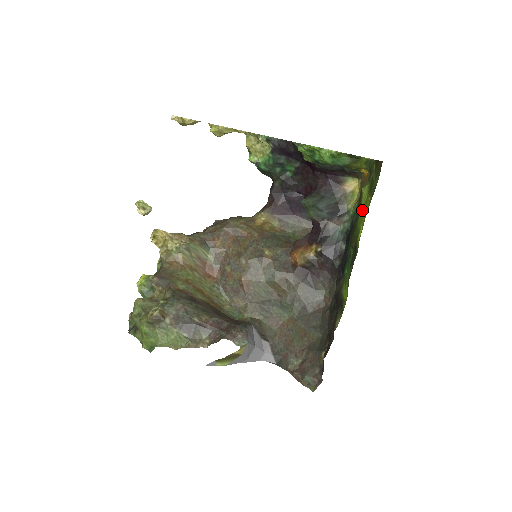
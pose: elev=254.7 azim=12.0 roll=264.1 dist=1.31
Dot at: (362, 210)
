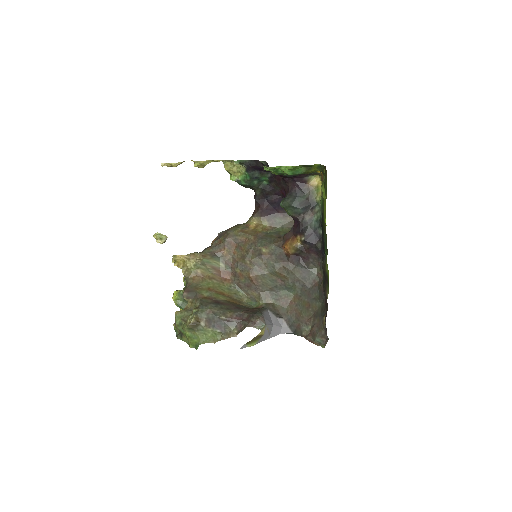
Dot at: (324, 205)
